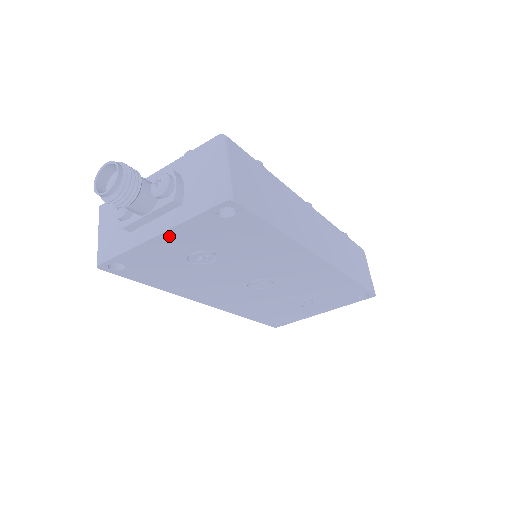
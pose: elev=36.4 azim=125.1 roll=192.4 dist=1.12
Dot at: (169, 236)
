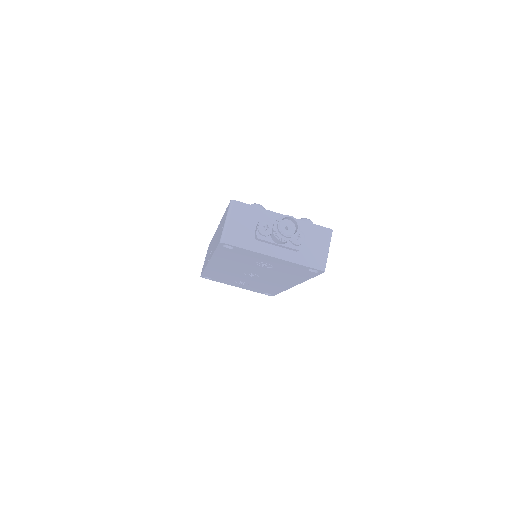
Dot at: (278, 259)
